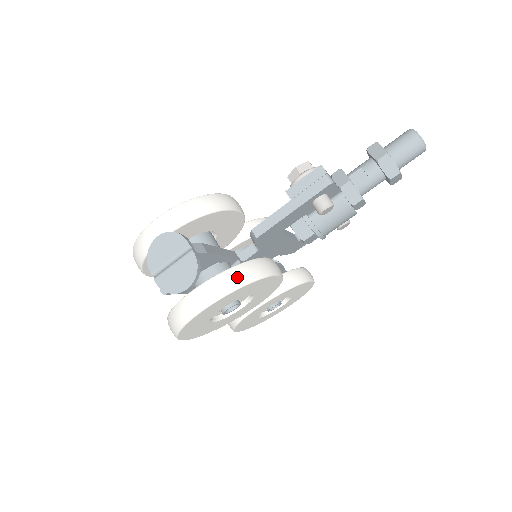
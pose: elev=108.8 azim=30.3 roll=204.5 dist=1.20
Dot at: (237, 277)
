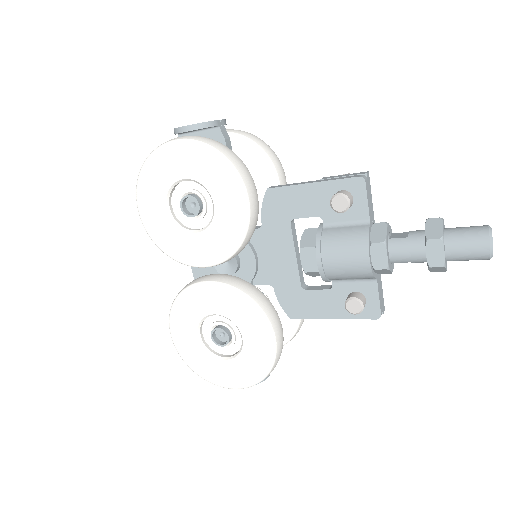
Dot at: (220, 145)
